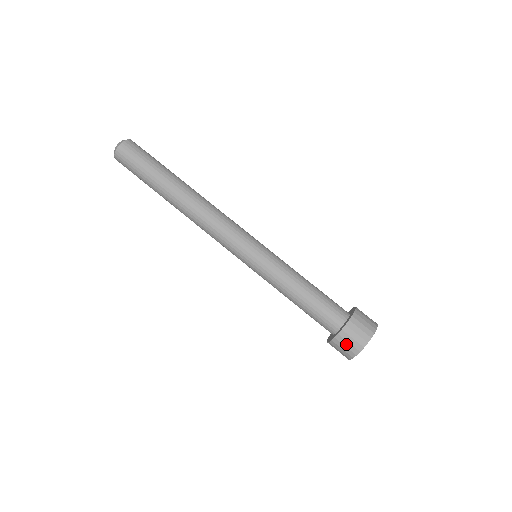
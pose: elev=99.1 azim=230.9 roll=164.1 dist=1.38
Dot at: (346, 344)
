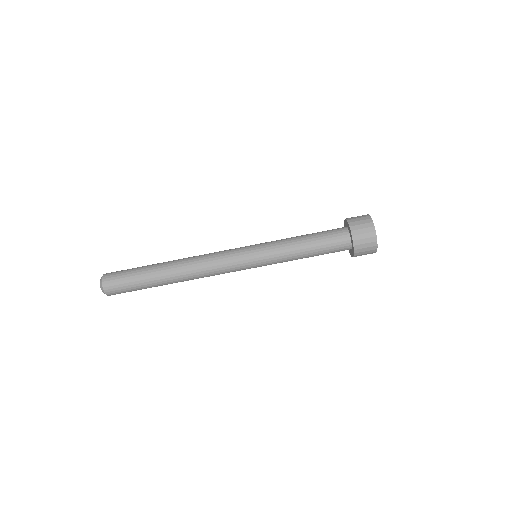
Dot at: (363, 237)
